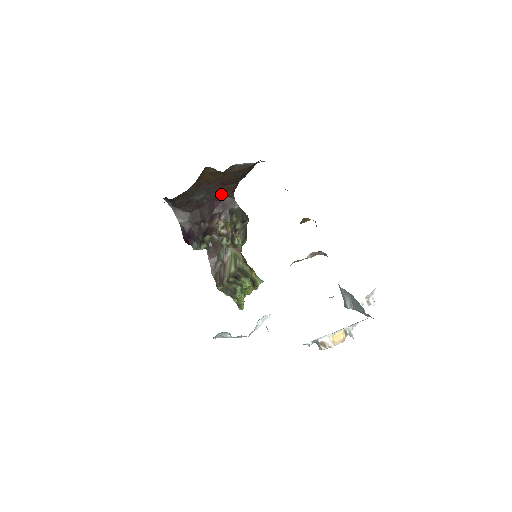
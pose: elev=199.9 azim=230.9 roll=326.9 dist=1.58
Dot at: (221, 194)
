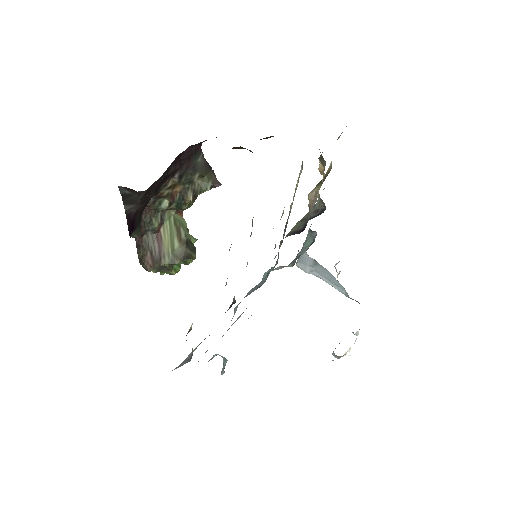
Dot at: (191, 145)
